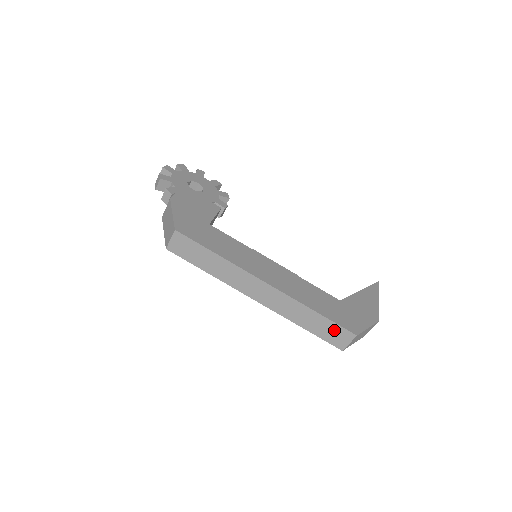
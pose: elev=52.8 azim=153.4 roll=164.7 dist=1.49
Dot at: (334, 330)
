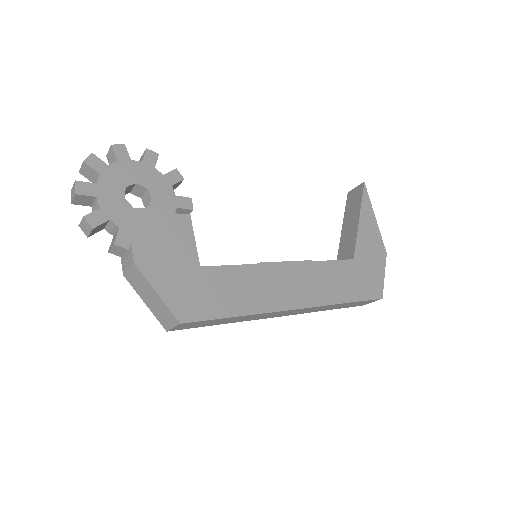
Dot at: (361, 303)
